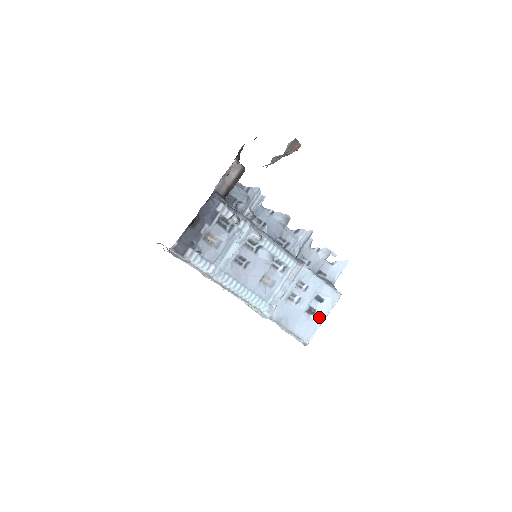
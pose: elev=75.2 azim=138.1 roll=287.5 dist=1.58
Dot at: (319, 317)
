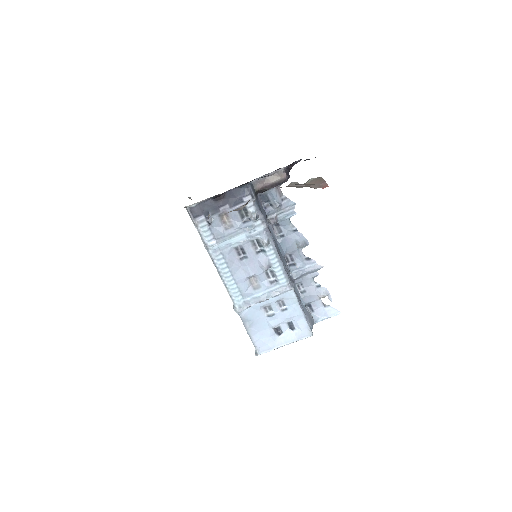
Dot at: (282, 340)
